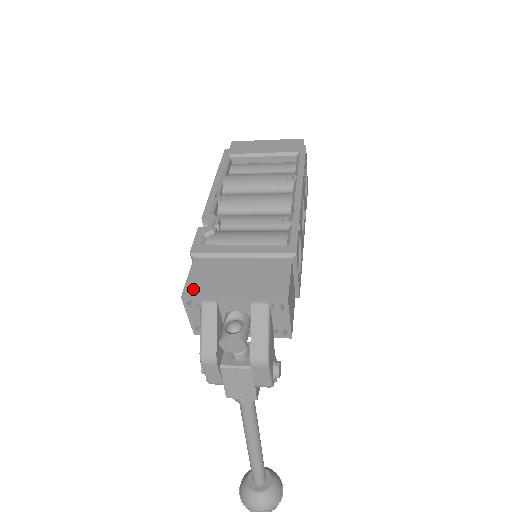
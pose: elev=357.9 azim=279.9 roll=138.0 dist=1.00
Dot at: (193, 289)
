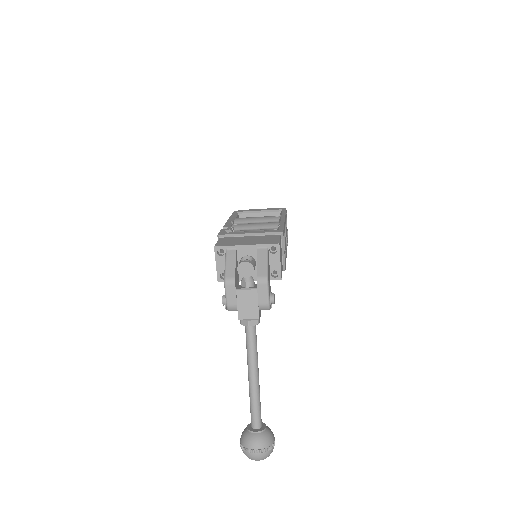
Dot at: (221, 244)
